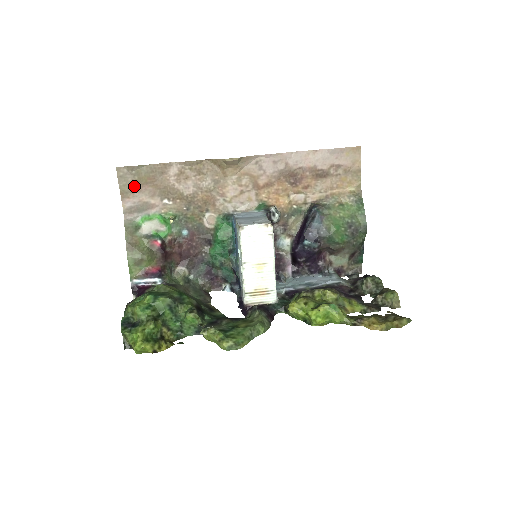
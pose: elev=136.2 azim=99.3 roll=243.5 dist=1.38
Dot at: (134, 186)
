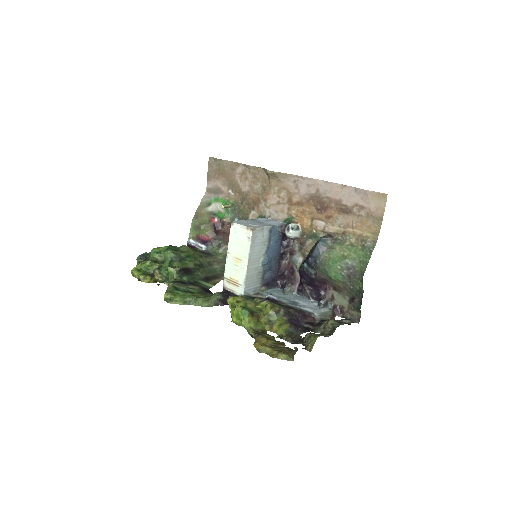
Dot at: (216, 173)
